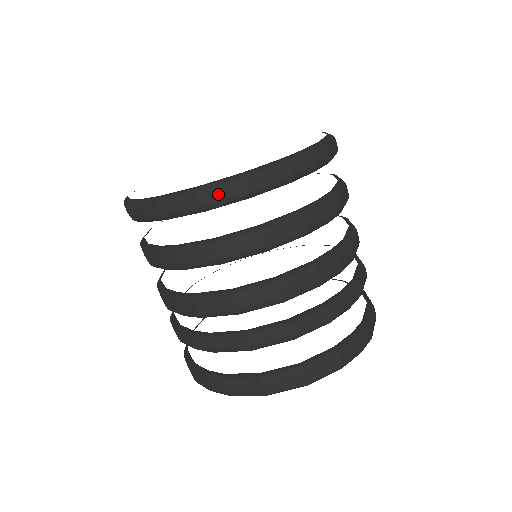
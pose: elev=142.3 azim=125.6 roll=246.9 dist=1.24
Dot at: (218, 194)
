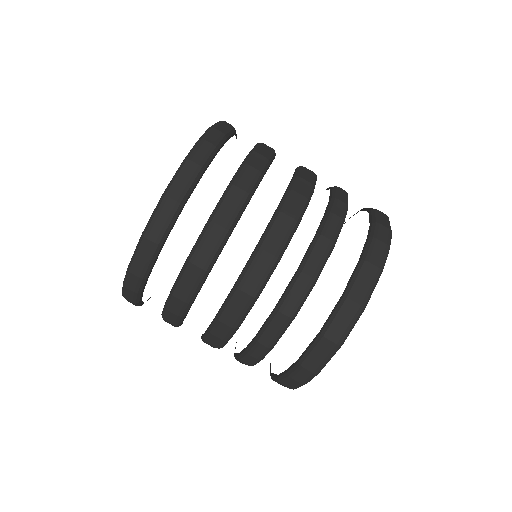
Dot at: (158, 224)
